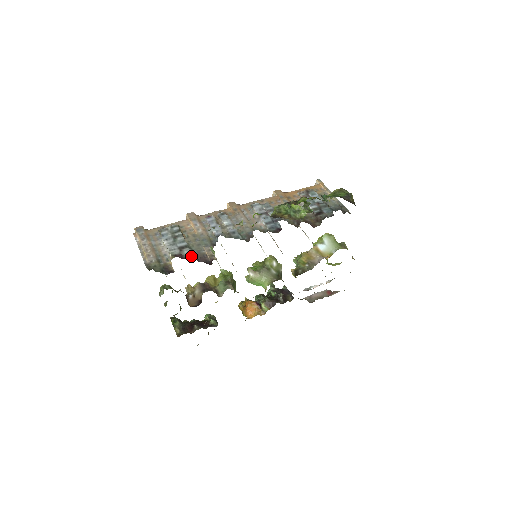
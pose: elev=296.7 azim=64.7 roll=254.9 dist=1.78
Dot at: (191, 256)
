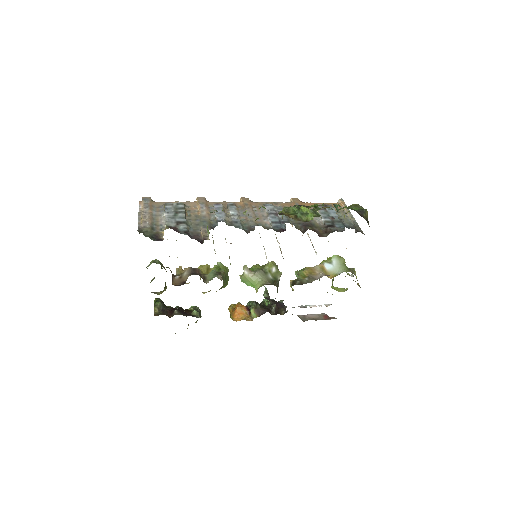
Dot at: (185, 231)
